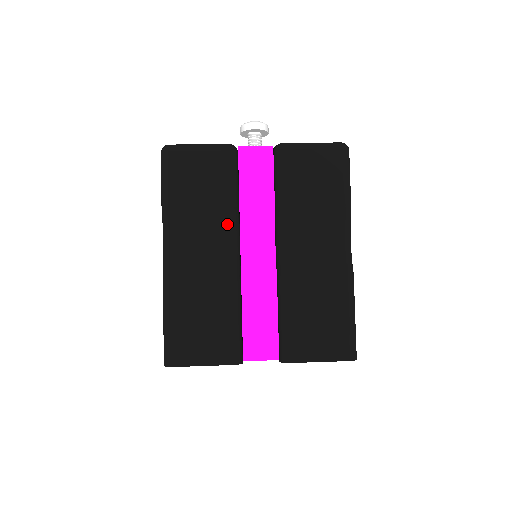
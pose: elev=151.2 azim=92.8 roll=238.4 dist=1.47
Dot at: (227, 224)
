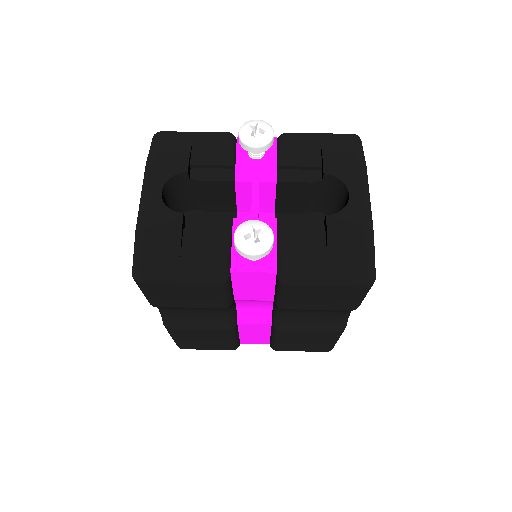
Dot at: (221, 309)
